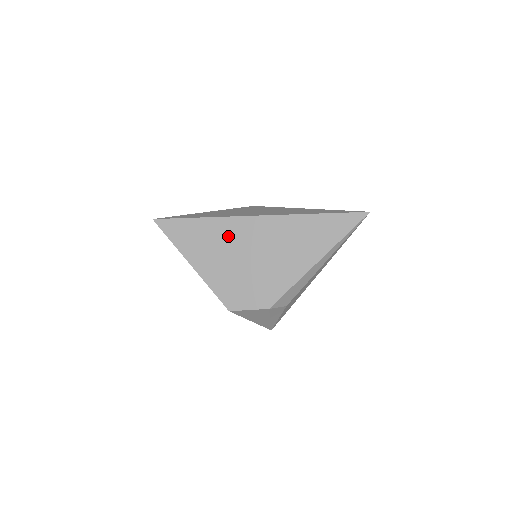
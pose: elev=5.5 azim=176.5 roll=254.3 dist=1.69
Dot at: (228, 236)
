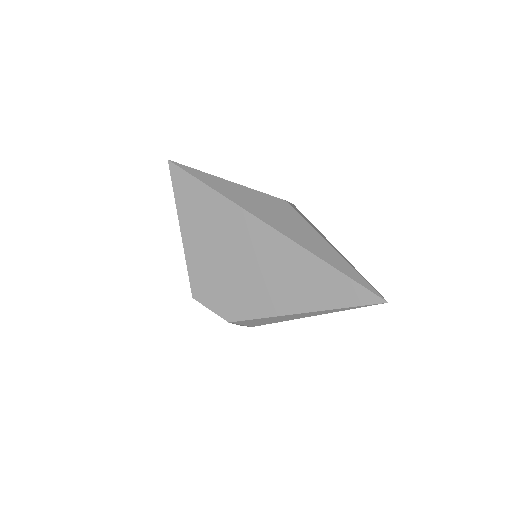
Dot at: (228, 226)
